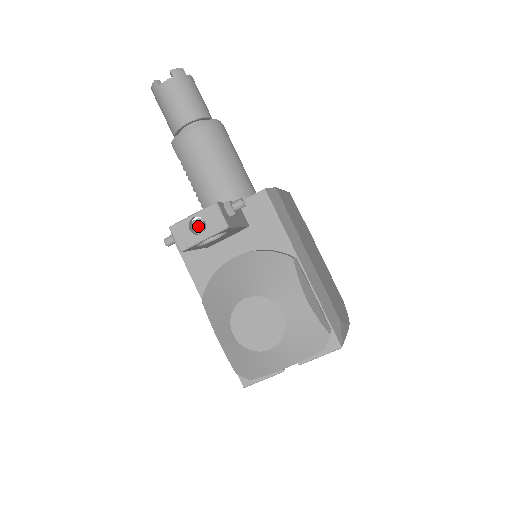
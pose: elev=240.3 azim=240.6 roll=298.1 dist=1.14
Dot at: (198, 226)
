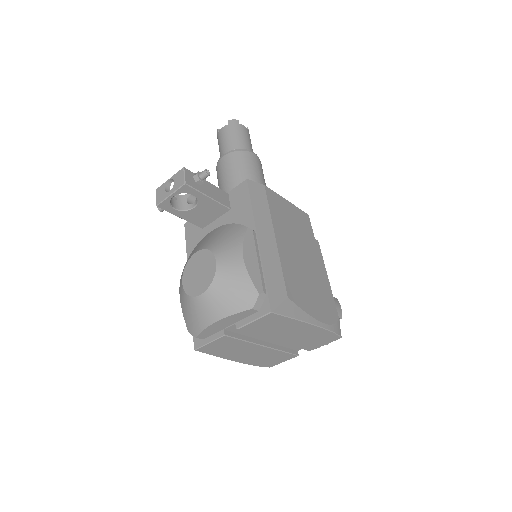
Dot at: (184, 198)
